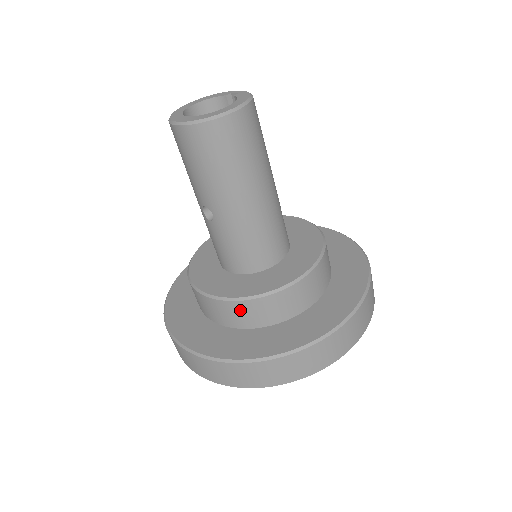
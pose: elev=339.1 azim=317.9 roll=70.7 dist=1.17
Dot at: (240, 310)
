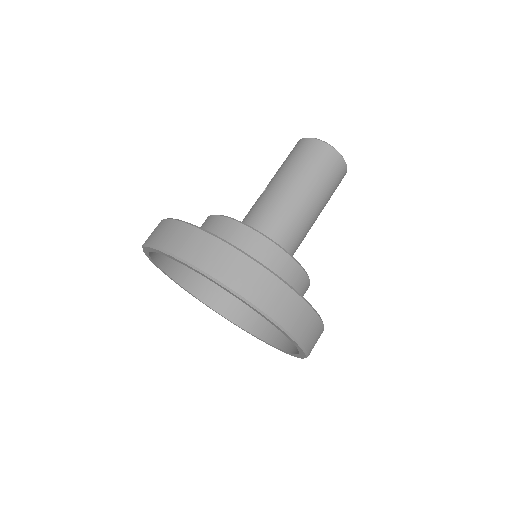
Dot at: (215, 224)
